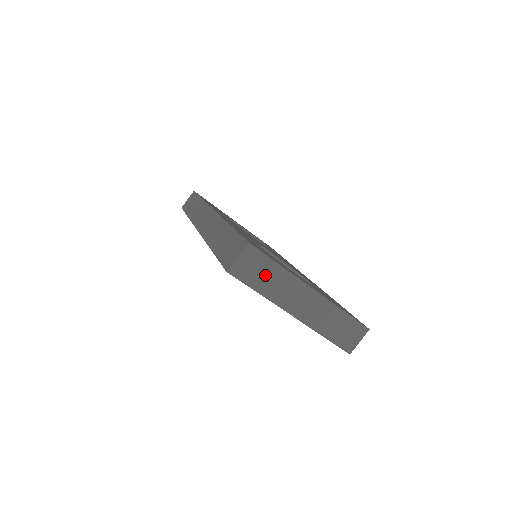
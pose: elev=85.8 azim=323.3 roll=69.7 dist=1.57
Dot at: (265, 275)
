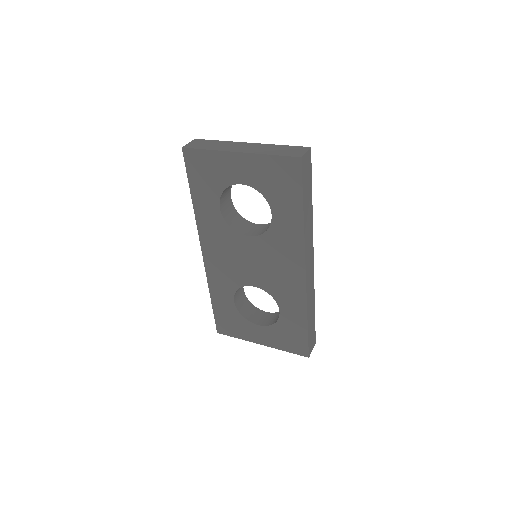
Dot at: (210, 145)
